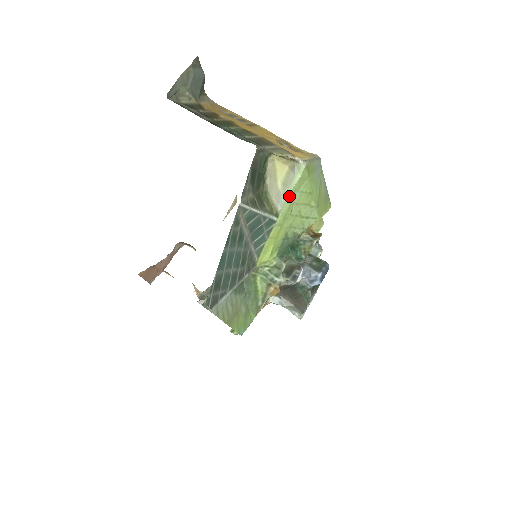
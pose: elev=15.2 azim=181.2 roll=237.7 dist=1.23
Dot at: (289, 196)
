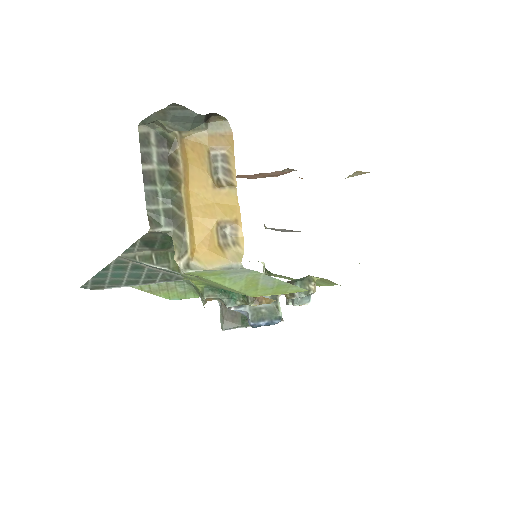
Dot at: occluded
